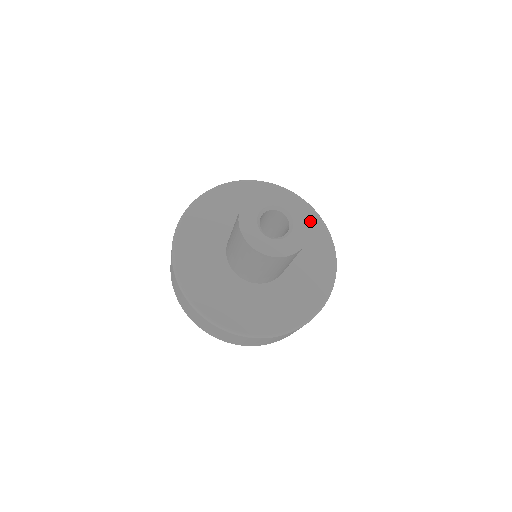
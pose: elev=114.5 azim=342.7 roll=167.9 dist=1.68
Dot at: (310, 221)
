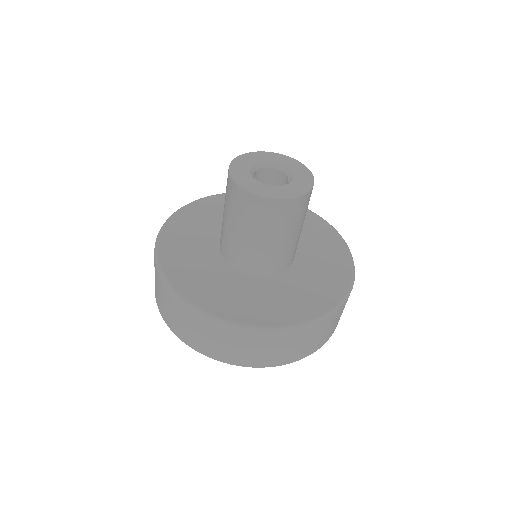
Dot at: (304, 165)
